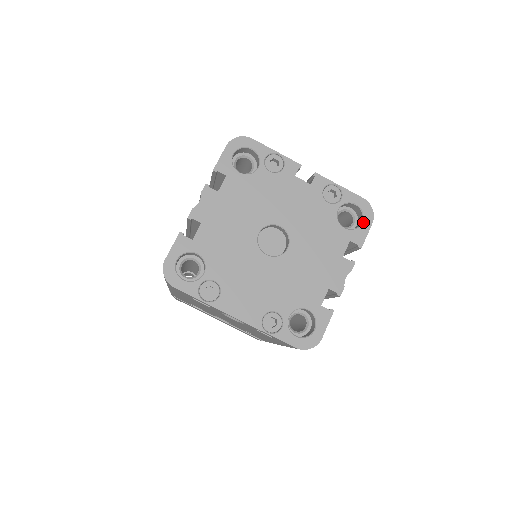
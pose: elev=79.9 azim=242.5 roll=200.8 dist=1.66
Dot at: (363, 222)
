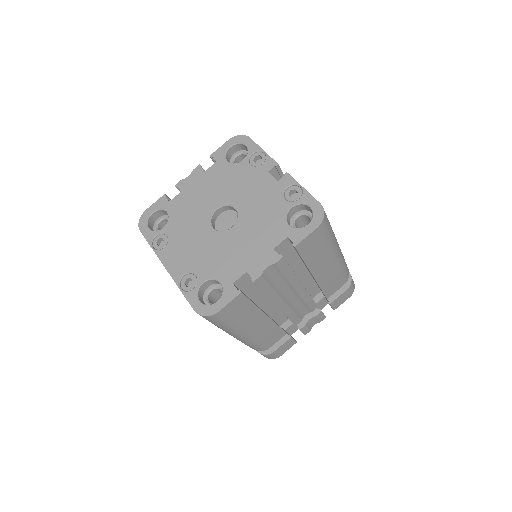
Dot at: (309, 224)
